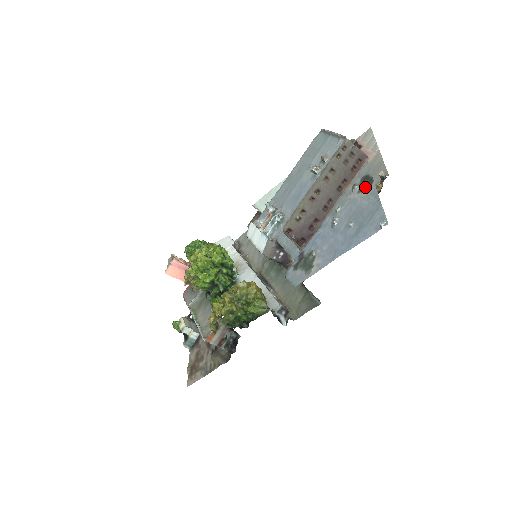
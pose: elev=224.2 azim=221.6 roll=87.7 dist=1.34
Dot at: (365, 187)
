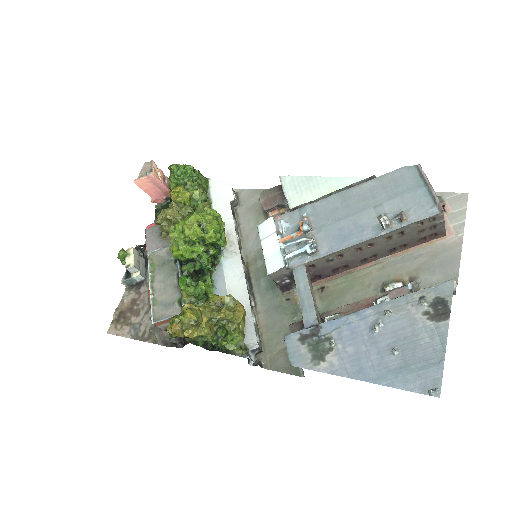
Dot at: (435, 315)
